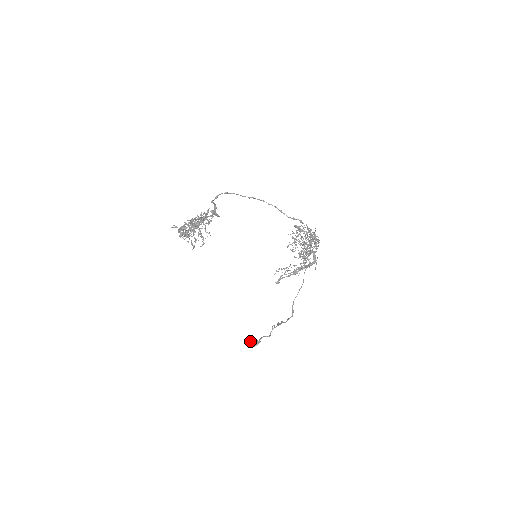
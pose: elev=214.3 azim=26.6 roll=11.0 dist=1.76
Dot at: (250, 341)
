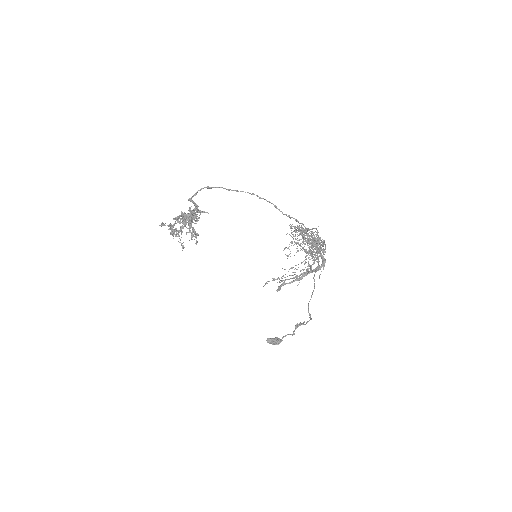
Dot at: (270, 340)
